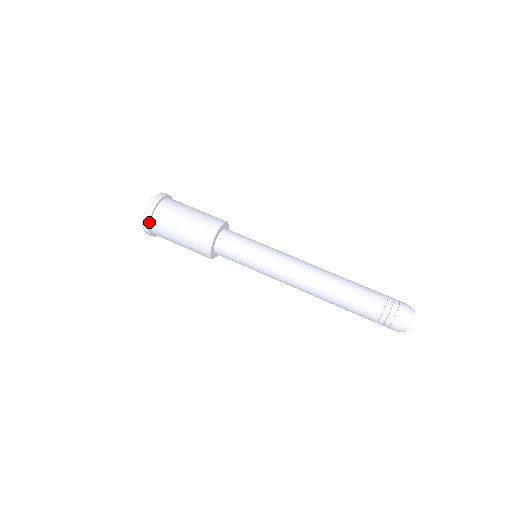
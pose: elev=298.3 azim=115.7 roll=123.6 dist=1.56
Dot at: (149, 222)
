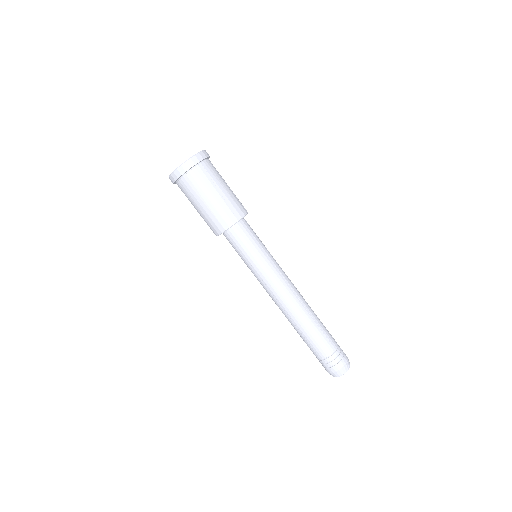
Dot at: (174, 181)
